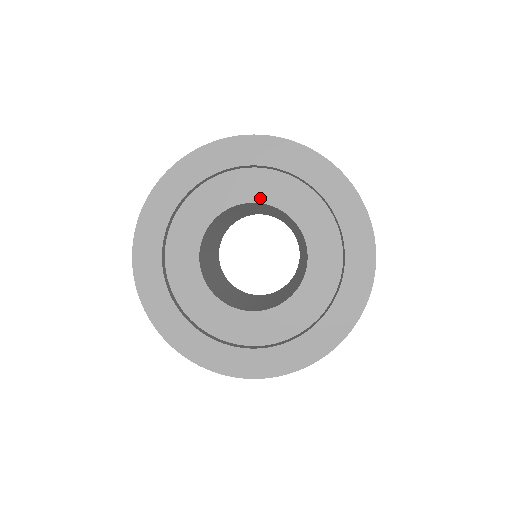
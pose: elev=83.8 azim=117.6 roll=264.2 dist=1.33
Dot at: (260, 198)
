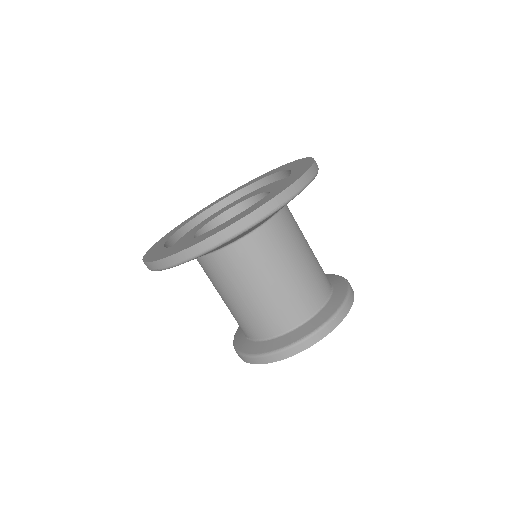
Dot at: (242, 201)
